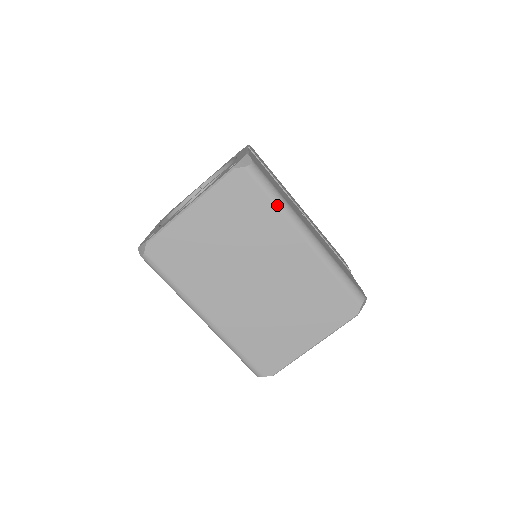
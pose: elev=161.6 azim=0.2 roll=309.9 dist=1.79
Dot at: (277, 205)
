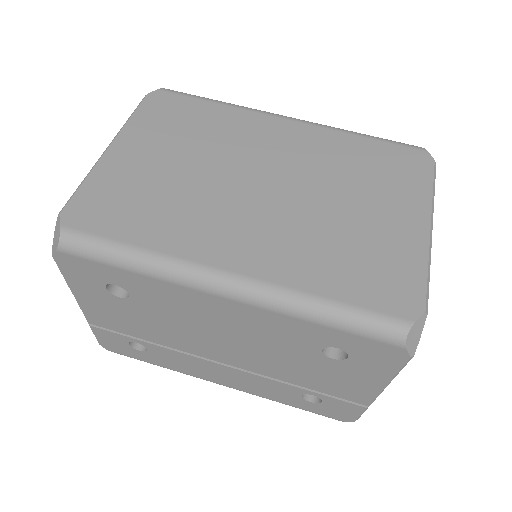
Dot at: (224, 104)
